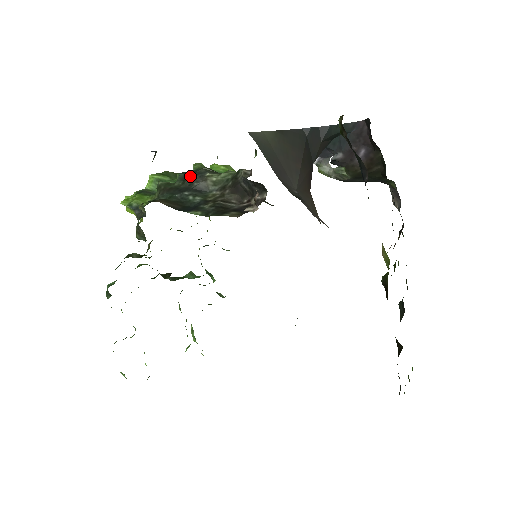
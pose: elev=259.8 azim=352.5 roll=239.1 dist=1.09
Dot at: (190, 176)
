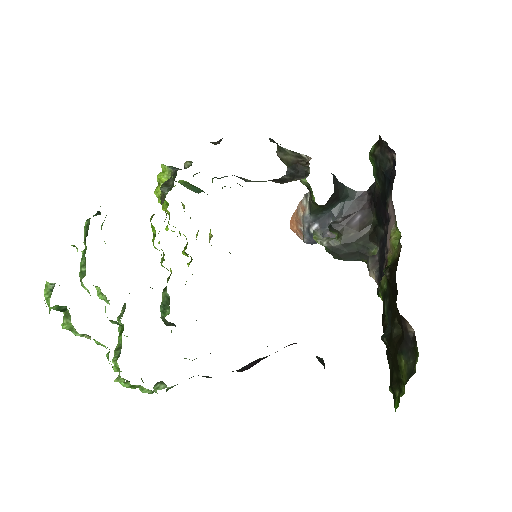
Dot at: occluded
